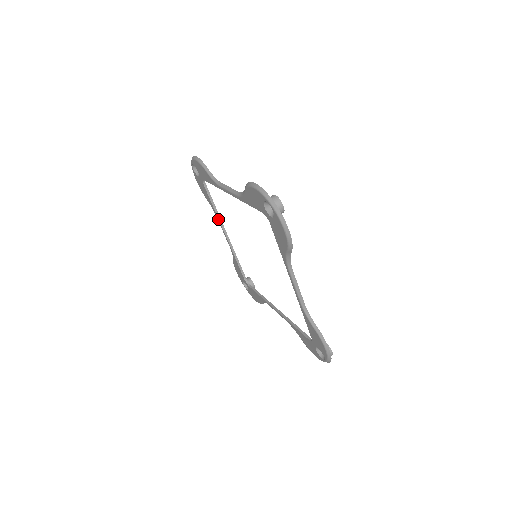
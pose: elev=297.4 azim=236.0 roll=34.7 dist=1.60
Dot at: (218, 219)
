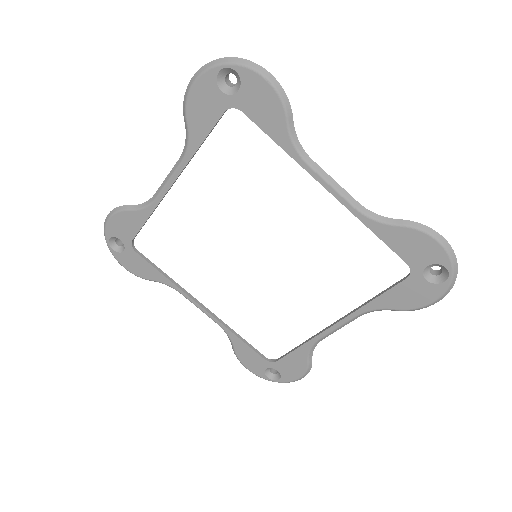
Dot at: (180, 290)
